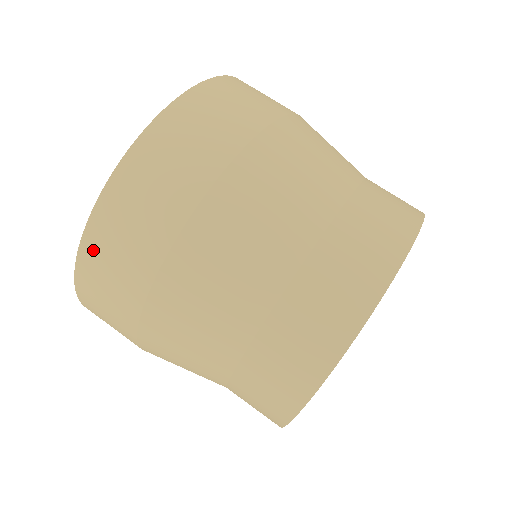
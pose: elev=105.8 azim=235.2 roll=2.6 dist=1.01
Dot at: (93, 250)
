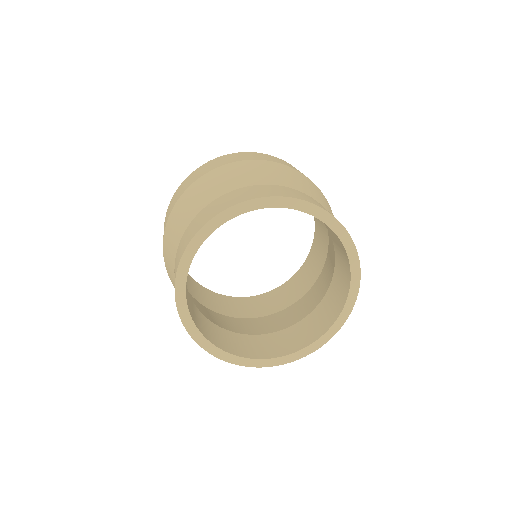
Dot at: (211, 162)
